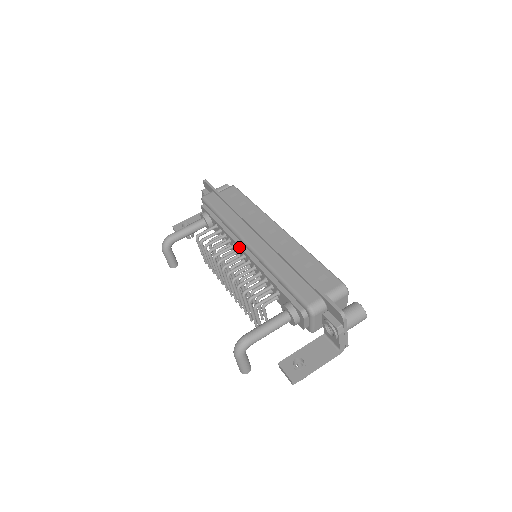
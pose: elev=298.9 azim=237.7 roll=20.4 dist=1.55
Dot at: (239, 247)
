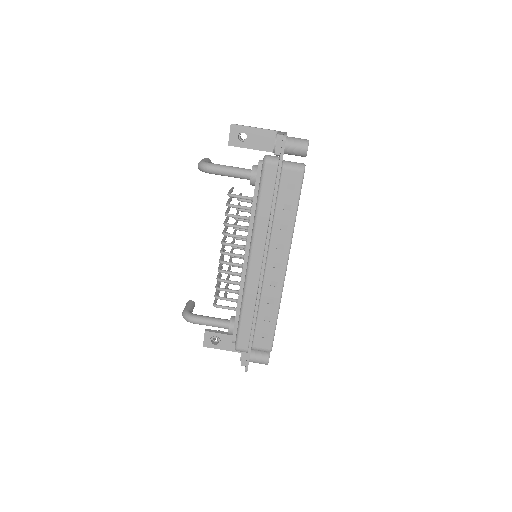
Dot at: (245, 251)
